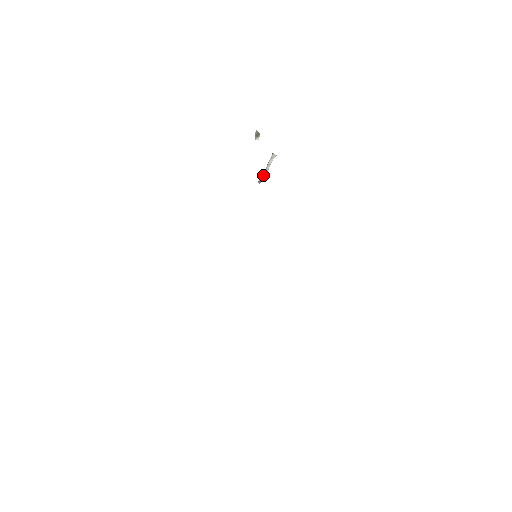
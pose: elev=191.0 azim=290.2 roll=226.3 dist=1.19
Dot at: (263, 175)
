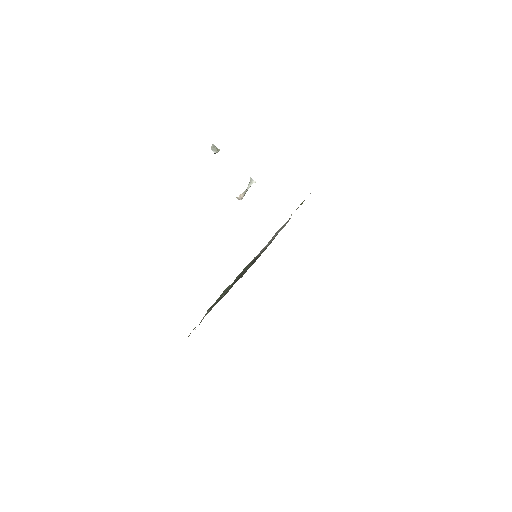
Dot at: (244, 195)
